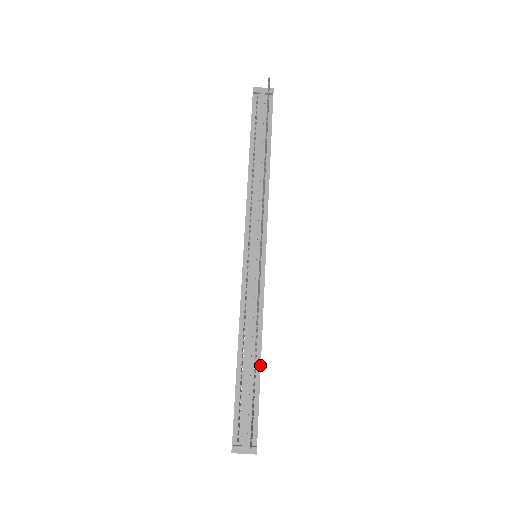
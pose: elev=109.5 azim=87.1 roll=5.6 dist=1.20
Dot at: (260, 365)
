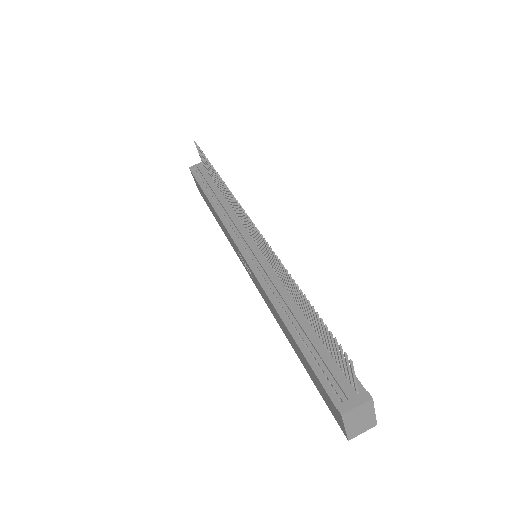
Dot at: occluded
